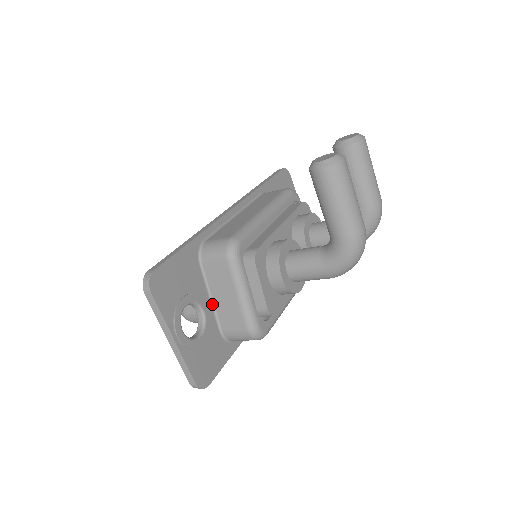
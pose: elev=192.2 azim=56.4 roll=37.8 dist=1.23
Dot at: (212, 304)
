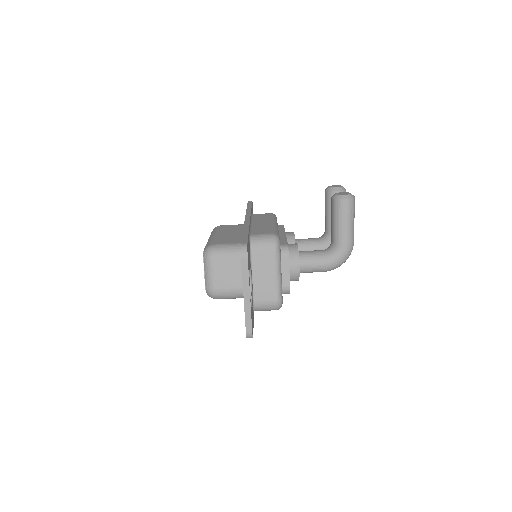
Dot at: (252, 280)
